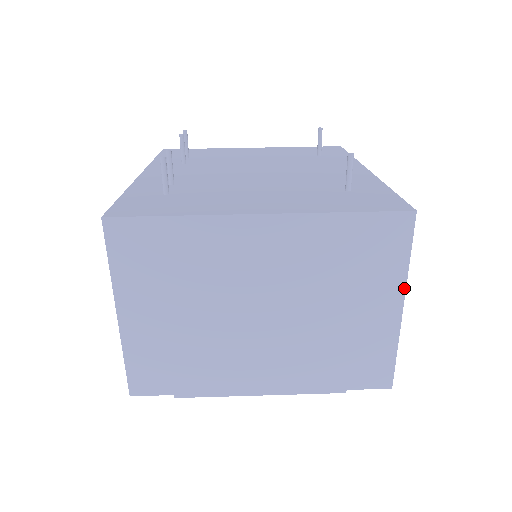
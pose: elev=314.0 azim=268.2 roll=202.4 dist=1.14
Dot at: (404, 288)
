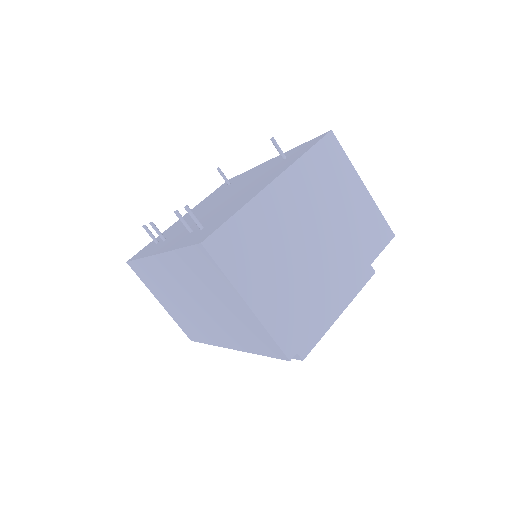
Dot at: (357, 174)
